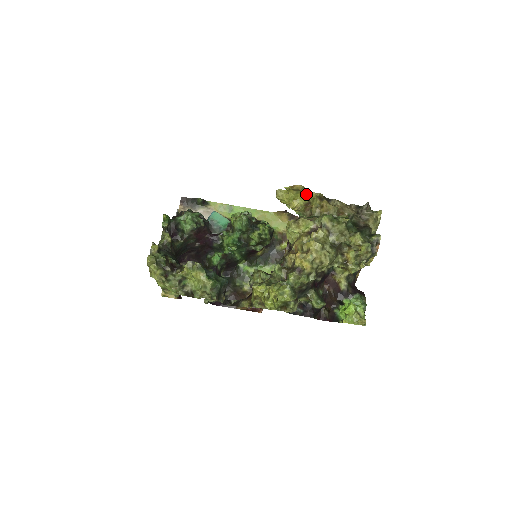
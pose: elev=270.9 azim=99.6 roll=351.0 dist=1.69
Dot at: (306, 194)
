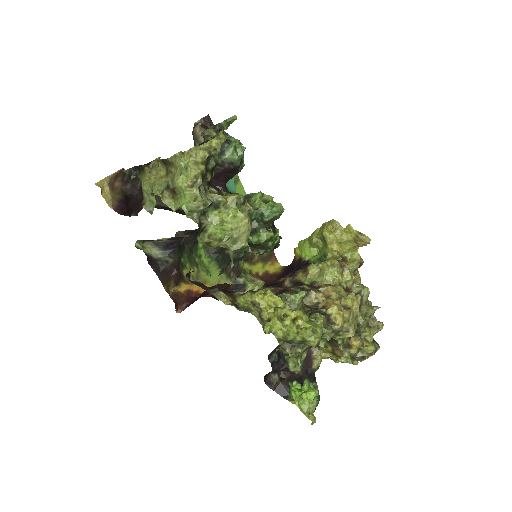
Dot at: (352, 250)
